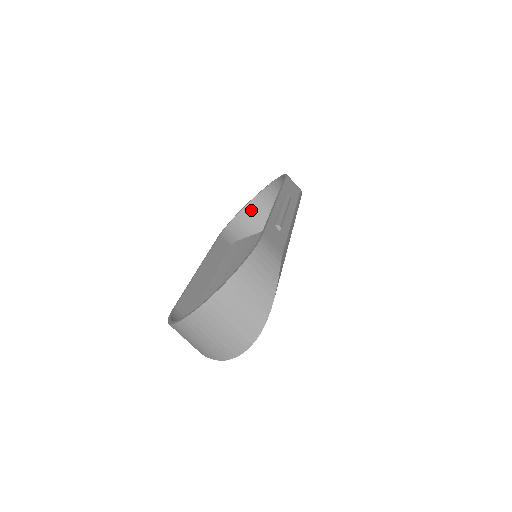
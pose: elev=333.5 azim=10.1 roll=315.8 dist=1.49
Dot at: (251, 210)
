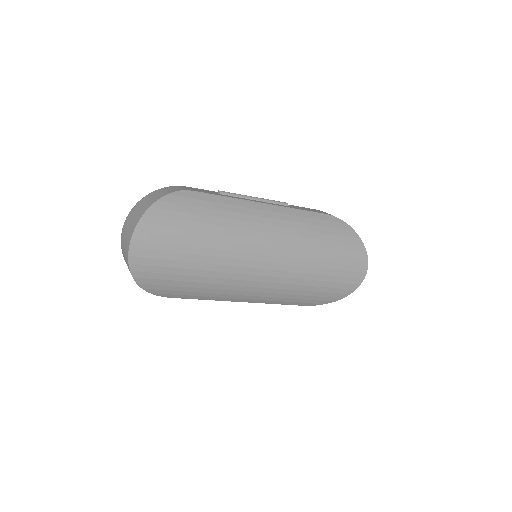
Dot at: occluded
